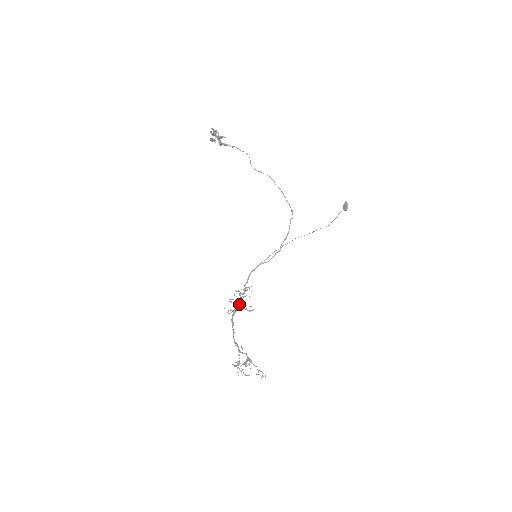
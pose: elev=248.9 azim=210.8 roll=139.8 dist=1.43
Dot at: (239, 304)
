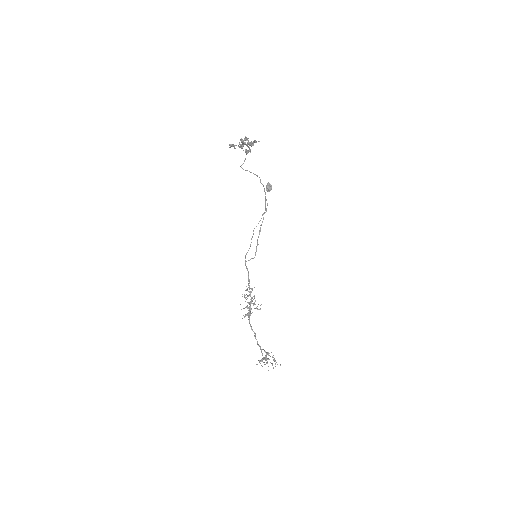
Dot at: occluded
